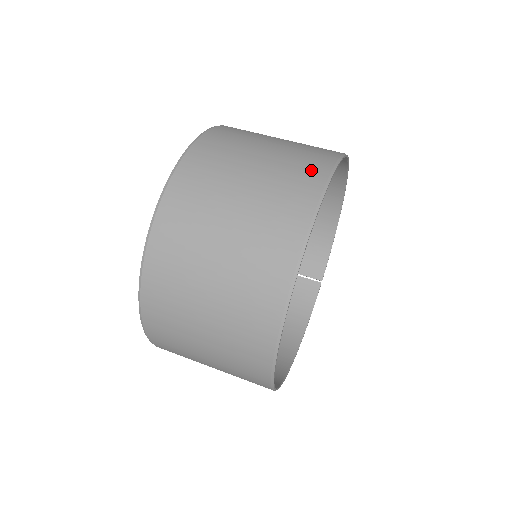
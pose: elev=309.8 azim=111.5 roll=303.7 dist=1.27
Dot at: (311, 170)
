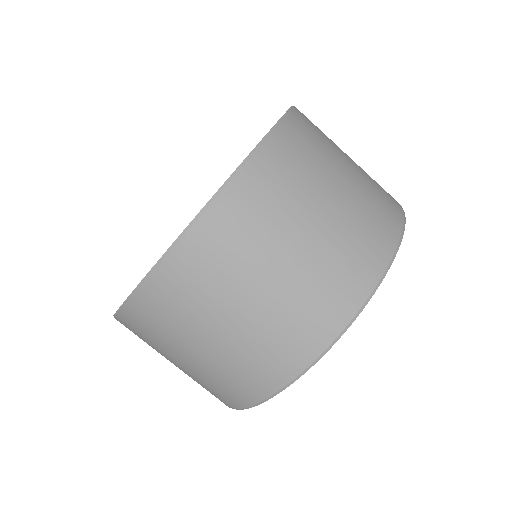
Dot at: (379, 239)
